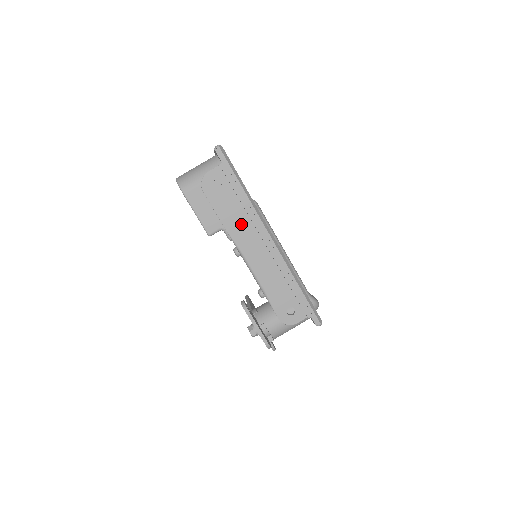
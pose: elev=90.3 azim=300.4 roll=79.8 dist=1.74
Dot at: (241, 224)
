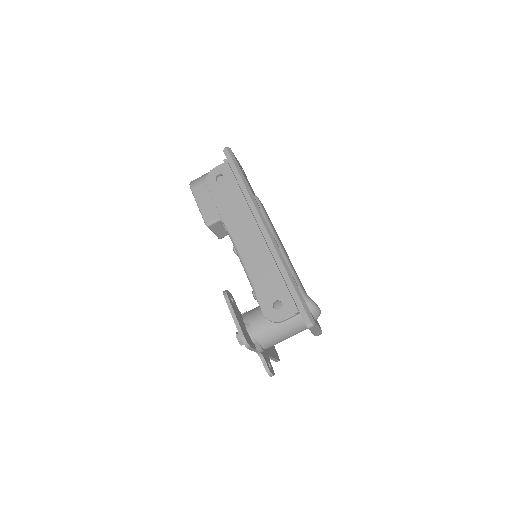
Dot at: (236, 212)
